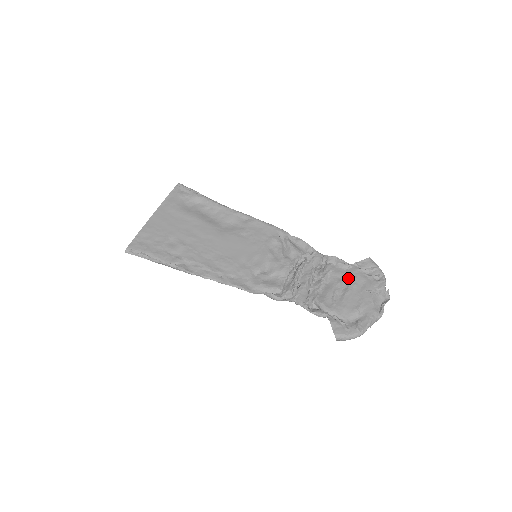
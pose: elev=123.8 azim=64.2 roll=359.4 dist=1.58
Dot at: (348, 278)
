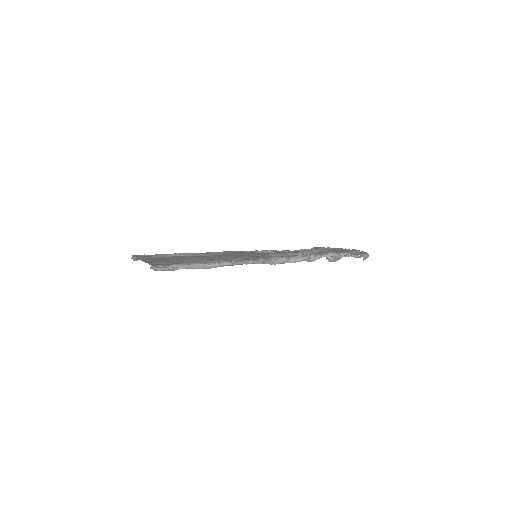
Dot at: occluded
